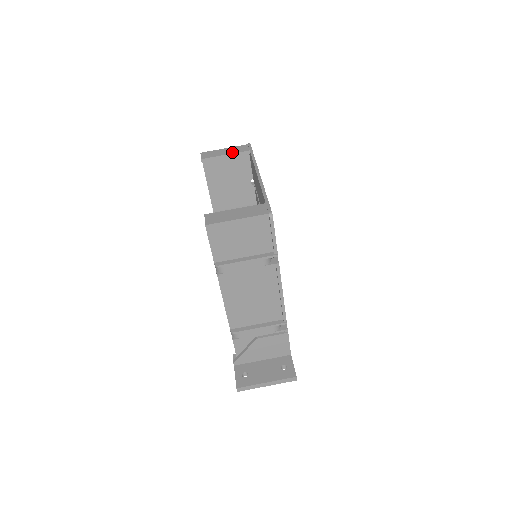
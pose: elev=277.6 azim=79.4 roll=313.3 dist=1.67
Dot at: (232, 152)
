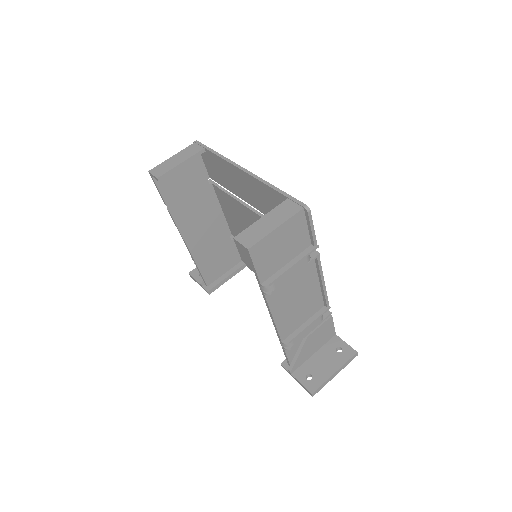
Dot at: (186, 157)
